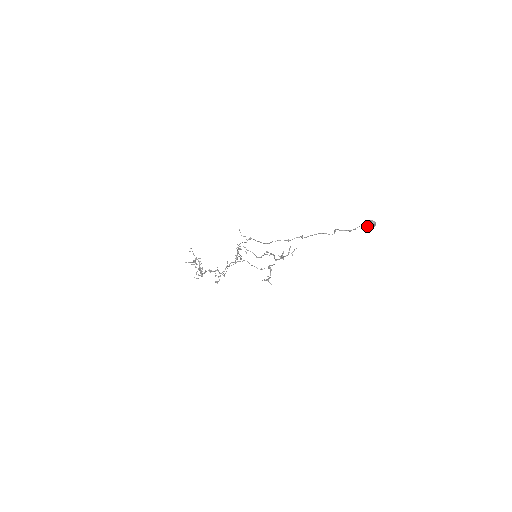
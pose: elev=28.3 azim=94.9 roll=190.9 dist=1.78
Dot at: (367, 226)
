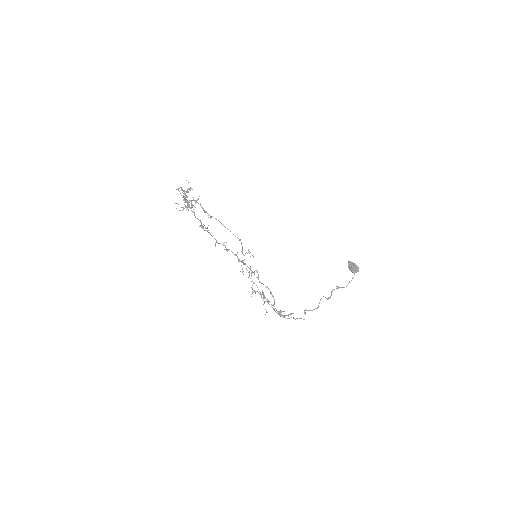
Dot at: (351, 269)
